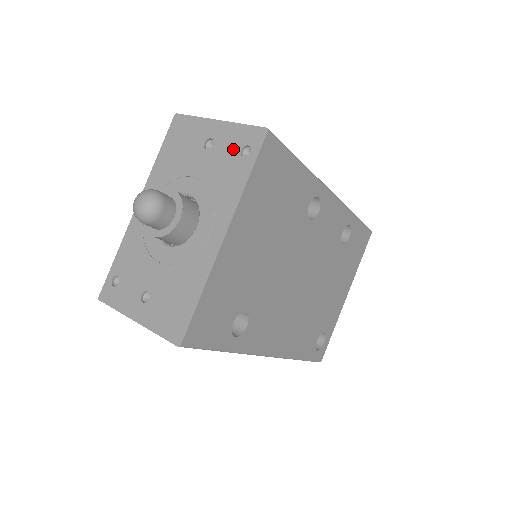
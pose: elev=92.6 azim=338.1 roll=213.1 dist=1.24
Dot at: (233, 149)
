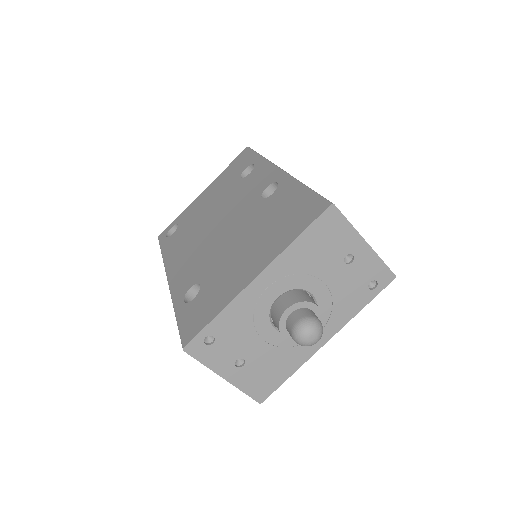
Dot at: (365, 278)
